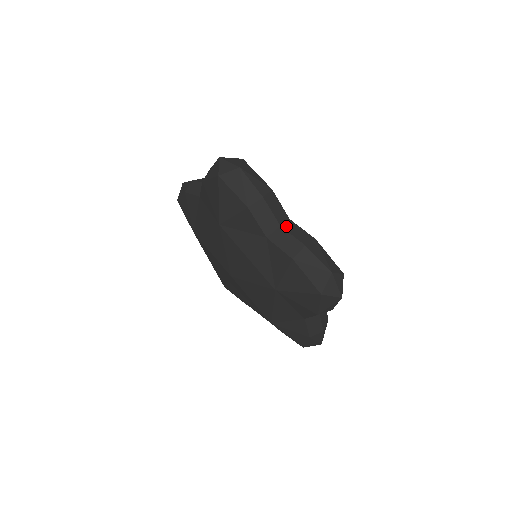
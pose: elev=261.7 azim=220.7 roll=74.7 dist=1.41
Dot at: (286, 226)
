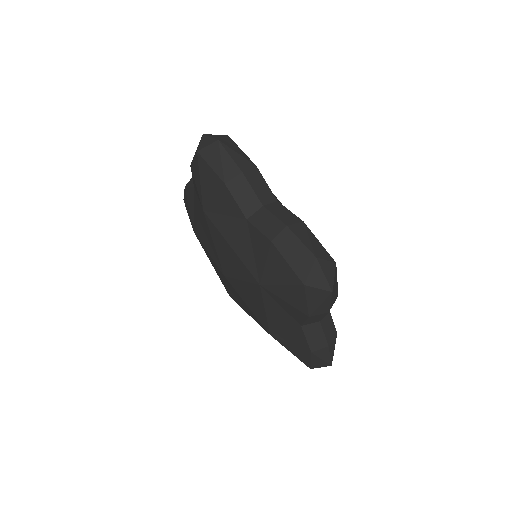
Dot at: (323, 320)
